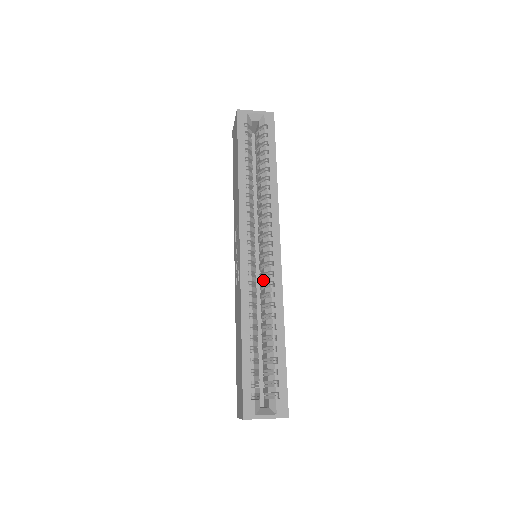
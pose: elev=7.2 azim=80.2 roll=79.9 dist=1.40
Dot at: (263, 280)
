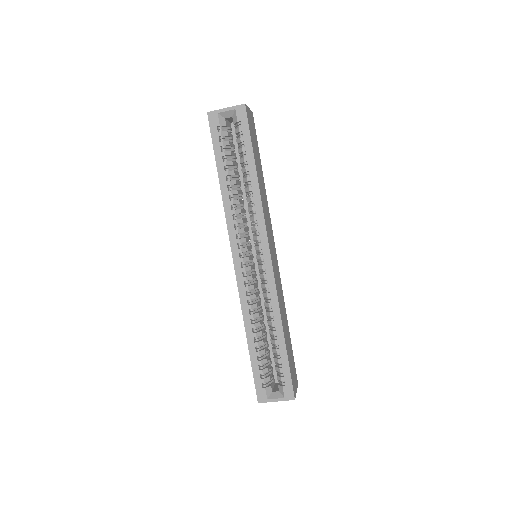
Dot at: (261, 284)
